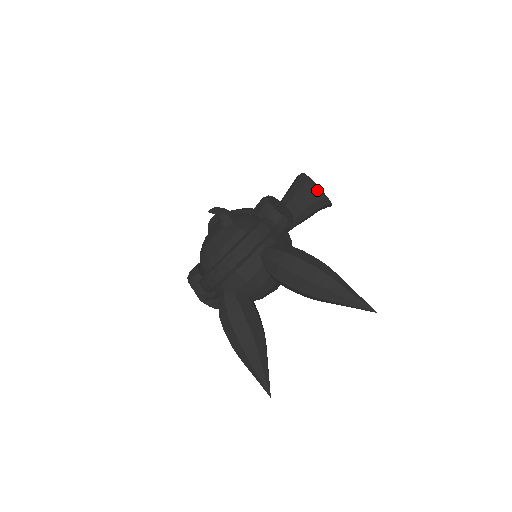
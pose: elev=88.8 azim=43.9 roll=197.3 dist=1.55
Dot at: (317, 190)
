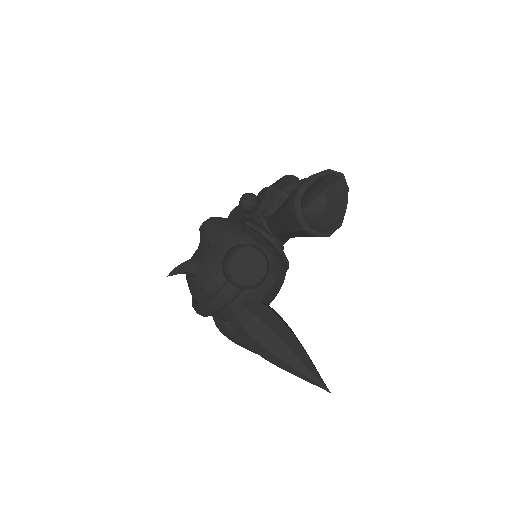
Dot at: (306, 231)
